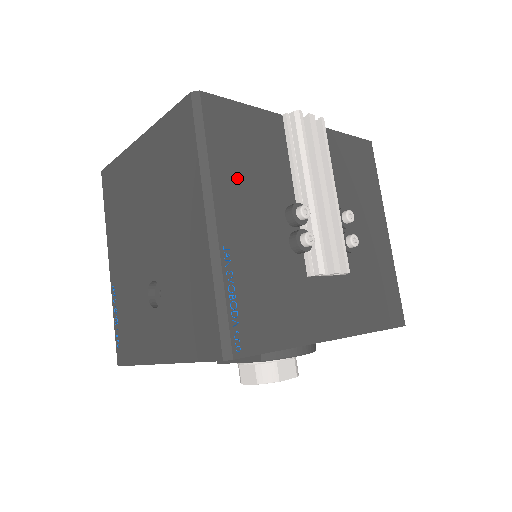
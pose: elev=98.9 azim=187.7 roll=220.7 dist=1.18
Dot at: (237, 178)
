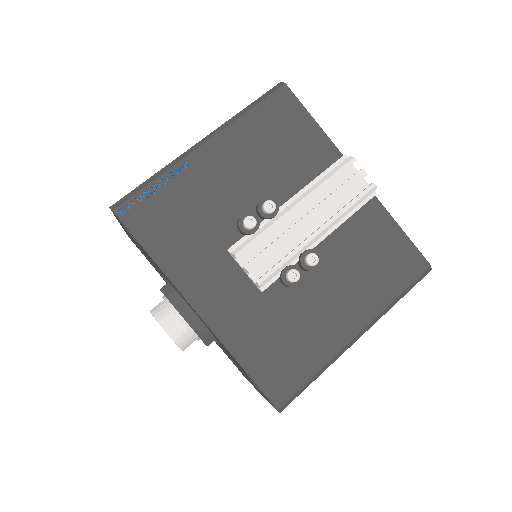
Dot at: (250, 144)
